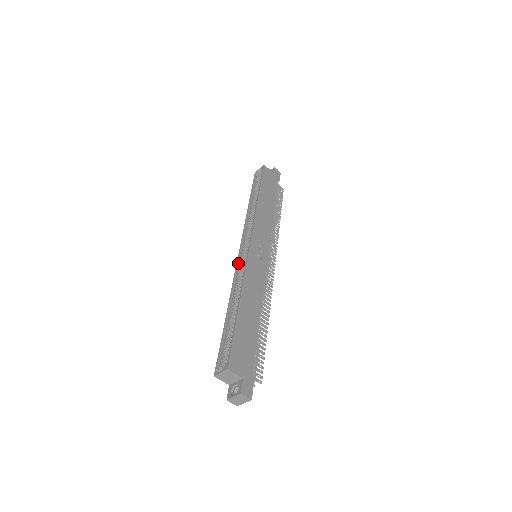
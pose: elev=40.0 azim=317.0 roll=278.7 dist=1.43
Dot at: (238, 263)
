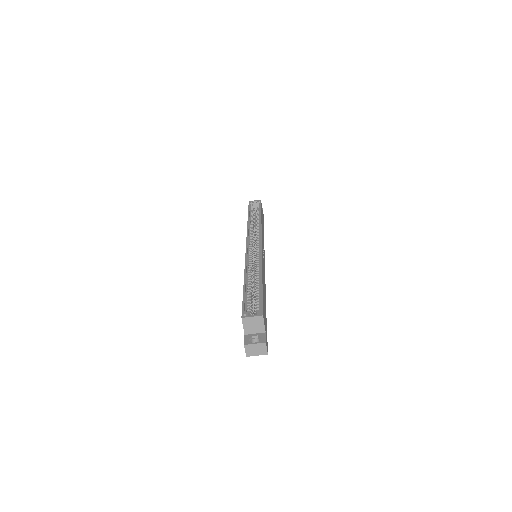
Dot at: (247, 251)
